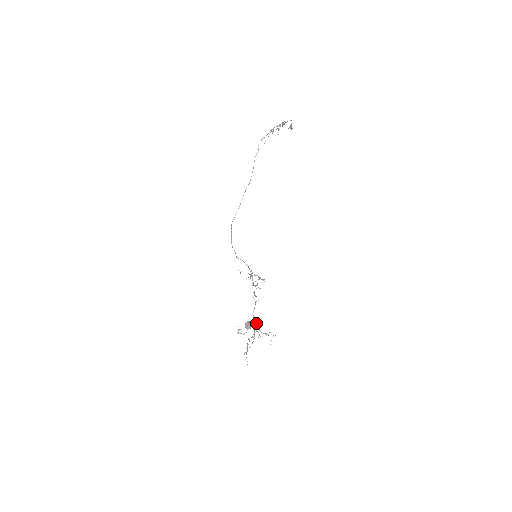
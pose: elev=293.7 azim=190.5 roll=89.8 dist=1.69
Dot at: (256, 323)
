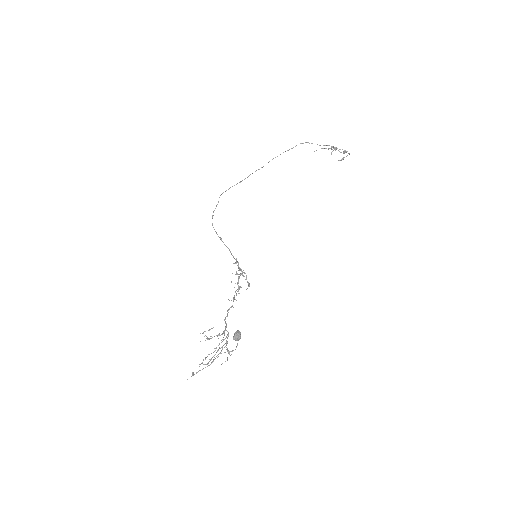
Dot at: (228, 333)
